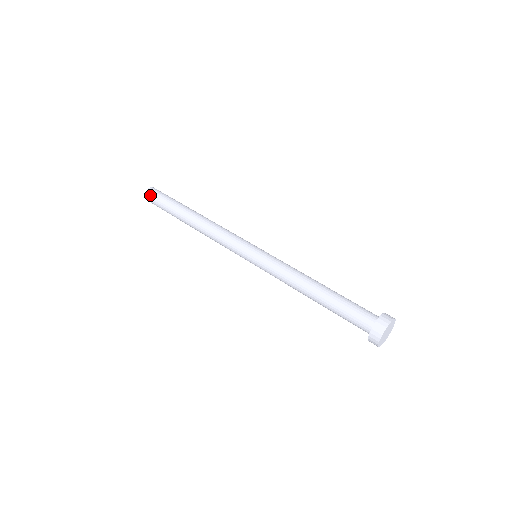
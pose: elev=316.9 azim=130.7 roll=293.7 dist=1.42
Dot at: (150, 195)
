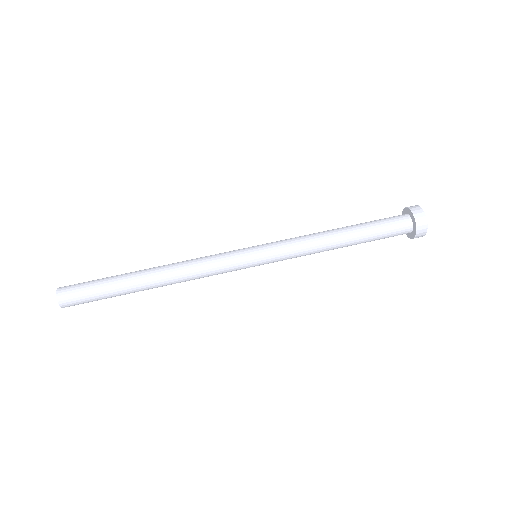
Dot at: occluded
